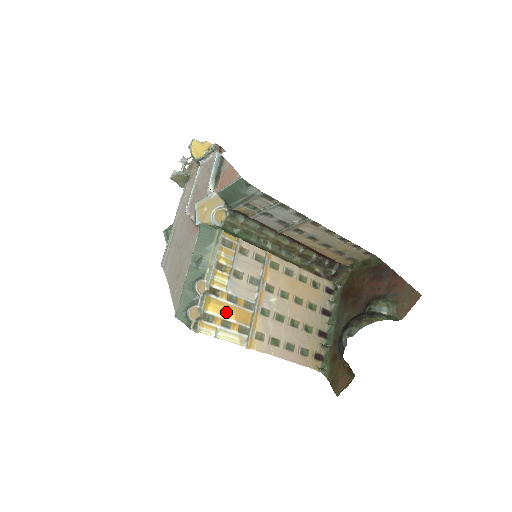
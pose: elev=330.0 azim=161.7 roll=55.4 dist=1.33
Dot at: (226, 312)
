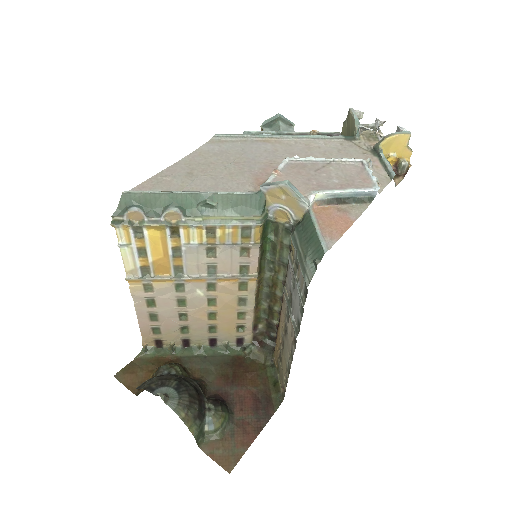
Dot at: (157, 249)
